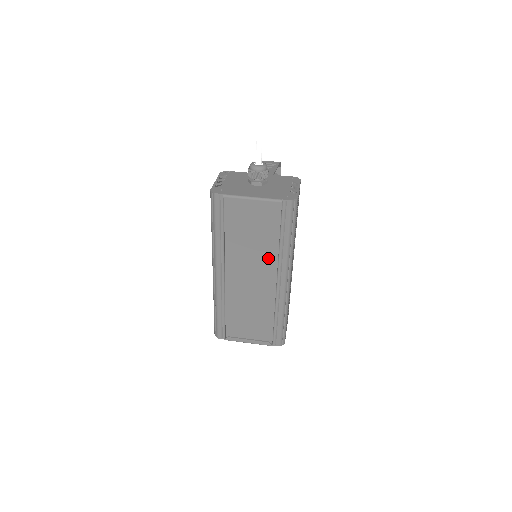
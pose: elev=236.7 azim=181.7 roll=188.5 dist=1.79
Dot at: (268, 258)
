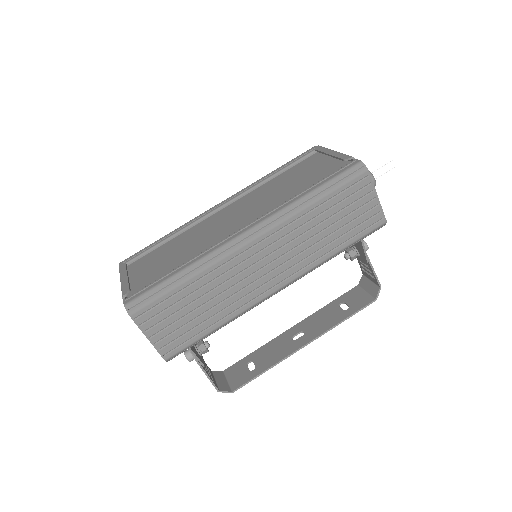
Dot at: (270, 207)
